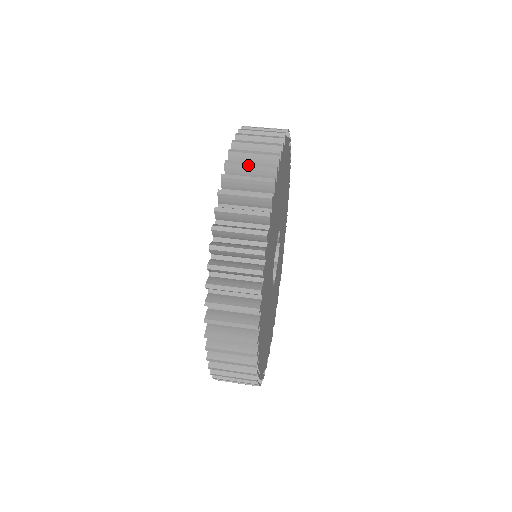
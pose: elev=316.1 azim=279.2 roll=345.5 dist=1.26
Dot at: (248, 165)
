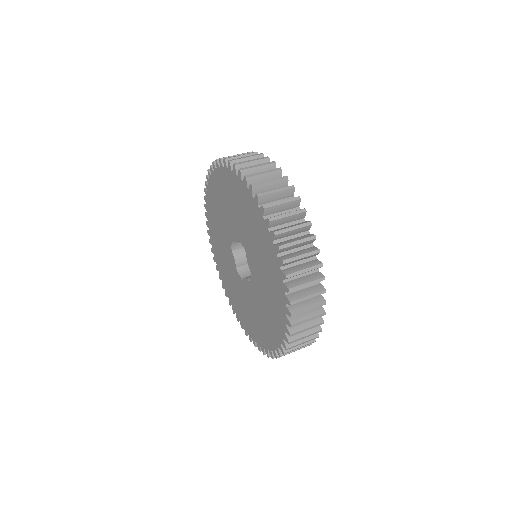
Dot at: (300, 259)
